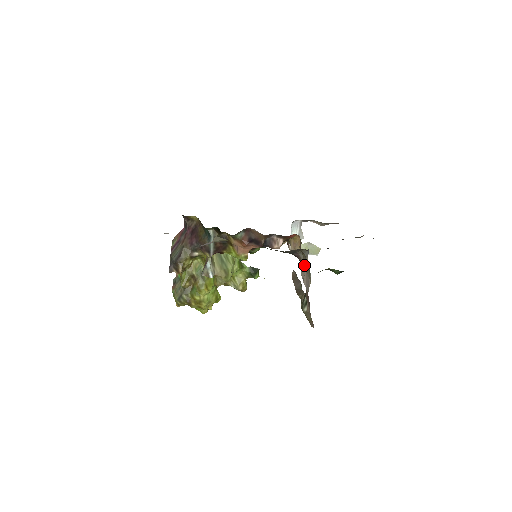
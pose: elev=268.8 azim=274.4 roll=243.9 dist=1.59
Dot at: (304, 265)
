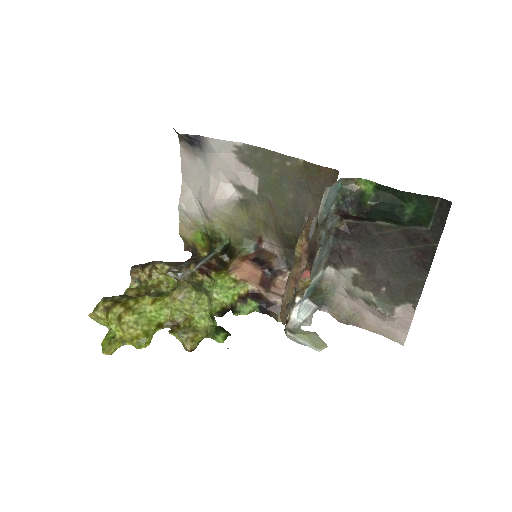
Dot at: occluded
